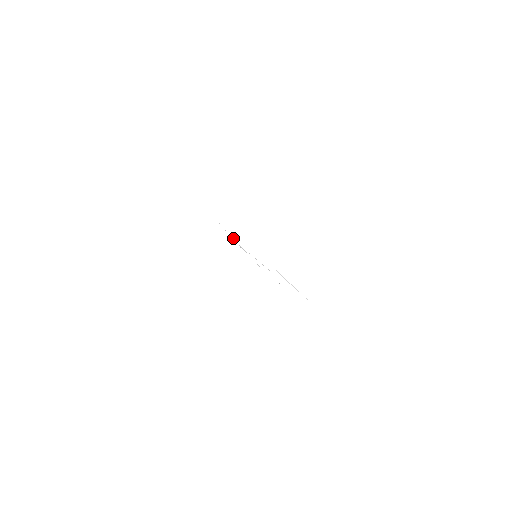
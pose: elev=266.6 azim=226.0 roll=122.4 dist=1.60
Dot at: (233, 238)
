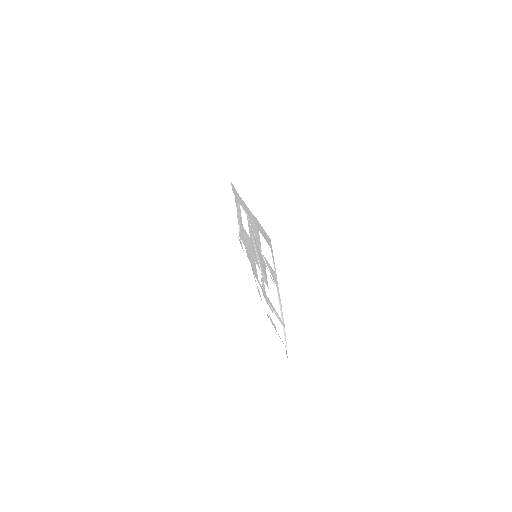
Dot at: (245, 211)
